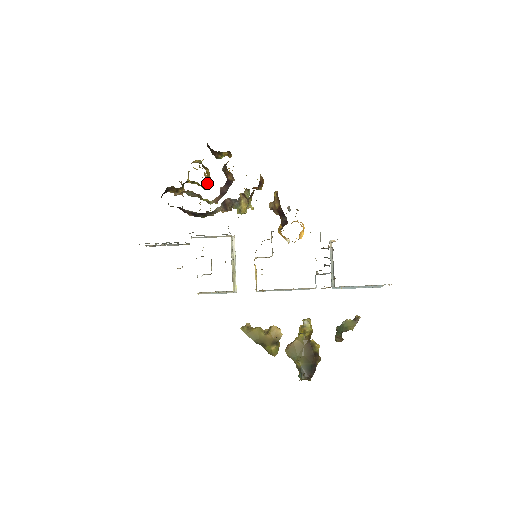
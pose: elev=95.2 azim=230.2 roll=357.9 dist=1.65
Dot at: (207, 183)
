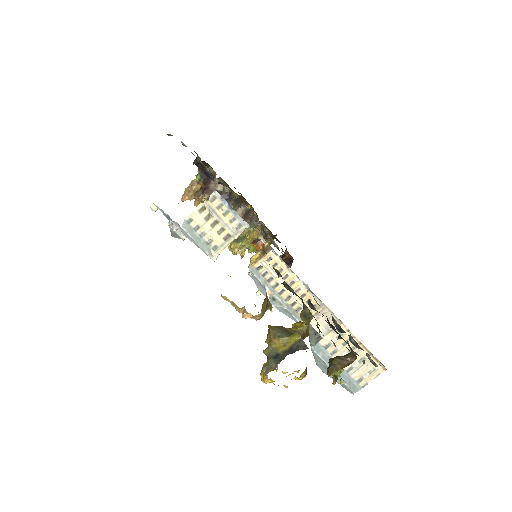
Dot at: occluded
